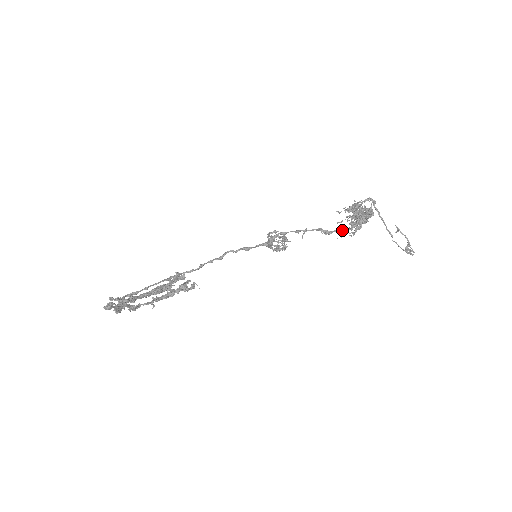
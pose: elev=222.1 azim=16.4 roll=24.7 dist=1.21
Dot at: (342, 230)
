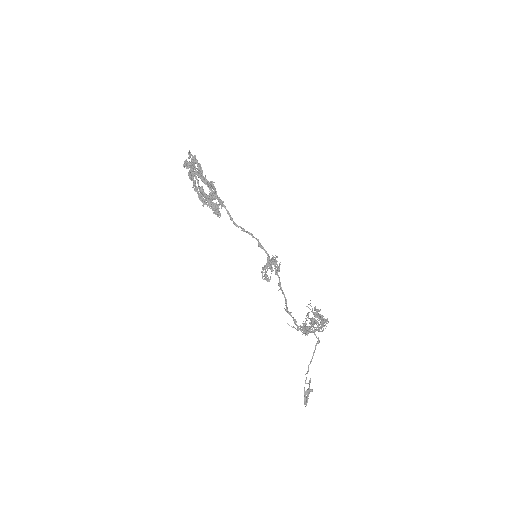
Dot at: (307, 306)
